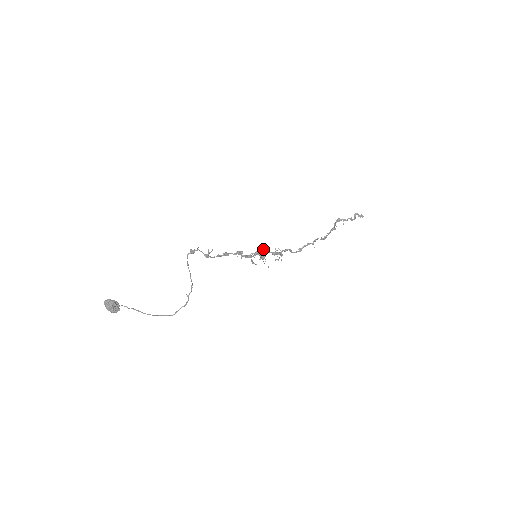
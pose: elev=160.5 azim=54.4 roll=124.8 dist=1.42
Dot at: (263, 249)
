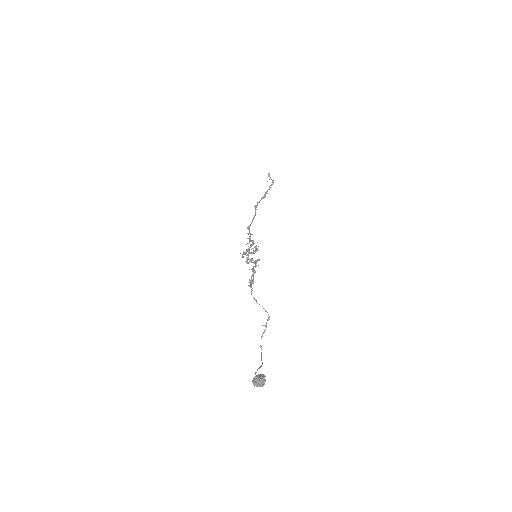
Dot at: occluded
